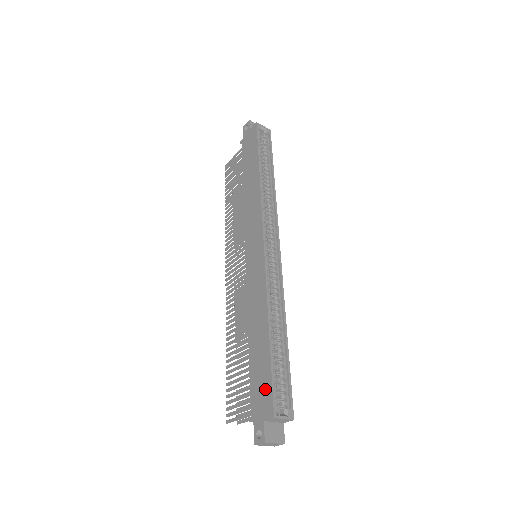
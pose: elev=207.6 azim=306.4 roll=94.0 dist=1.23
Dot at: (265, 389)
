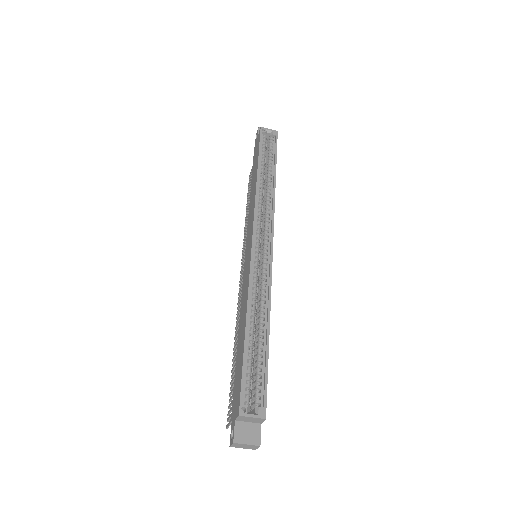
Dot at: (238, 387)
